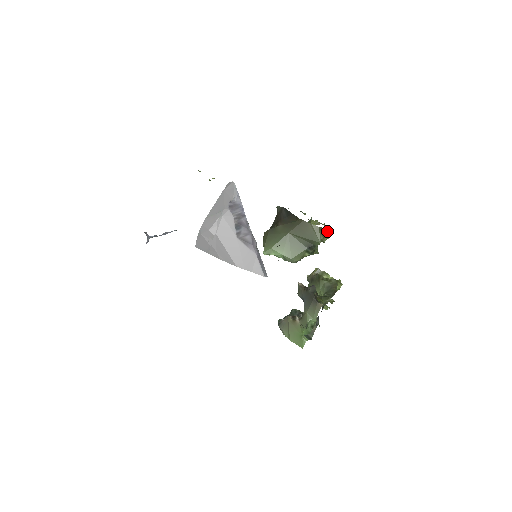
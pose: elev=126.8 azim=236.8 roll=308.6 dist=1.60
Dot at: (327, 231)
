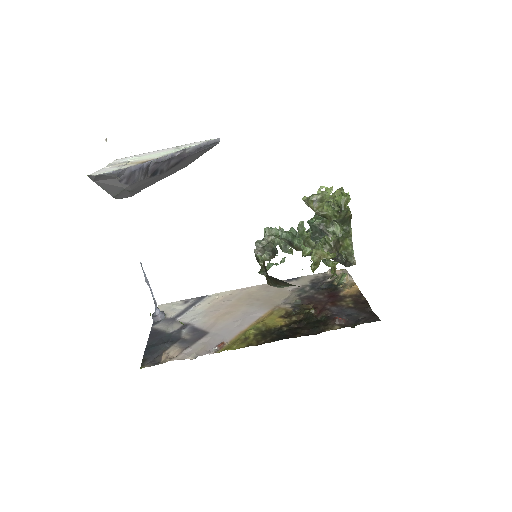
Dot at: occluded
